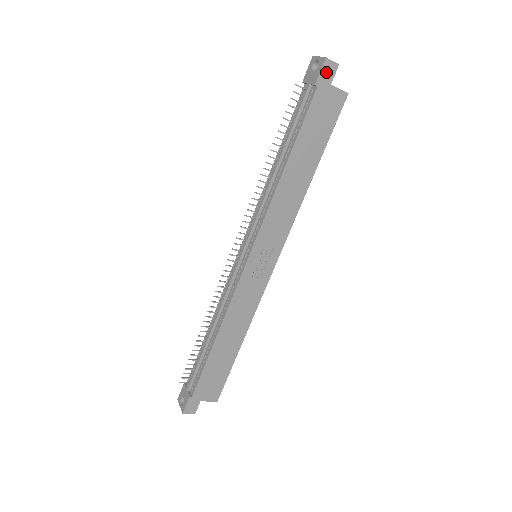
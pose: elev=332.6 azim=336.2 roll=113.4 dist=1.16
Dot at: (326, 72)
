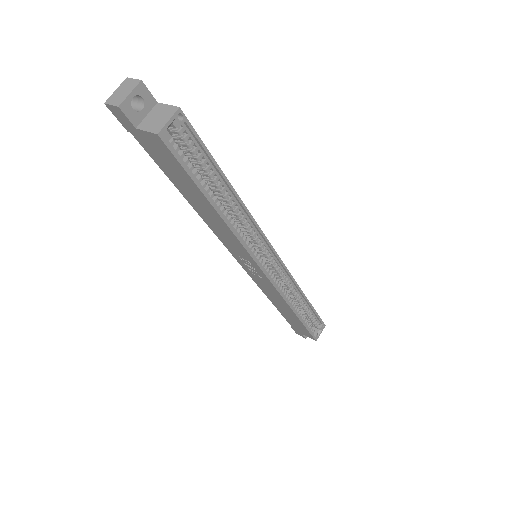
Dot at: (120, 117)
